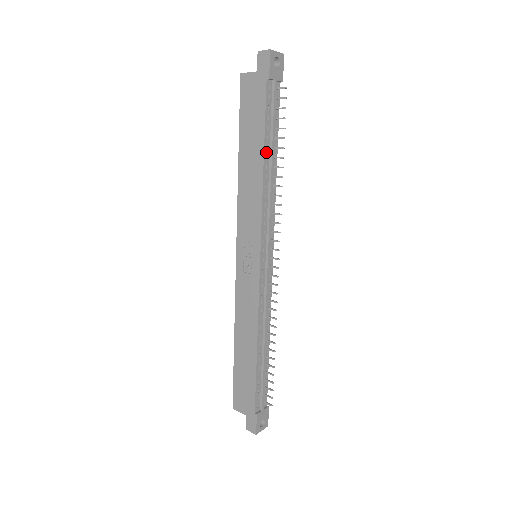
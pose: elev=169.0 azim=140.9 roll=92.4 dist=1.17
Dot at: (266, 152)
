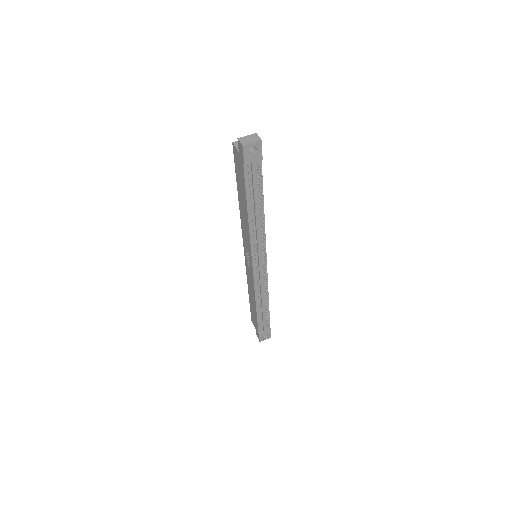
Dot at: (250, 207)
